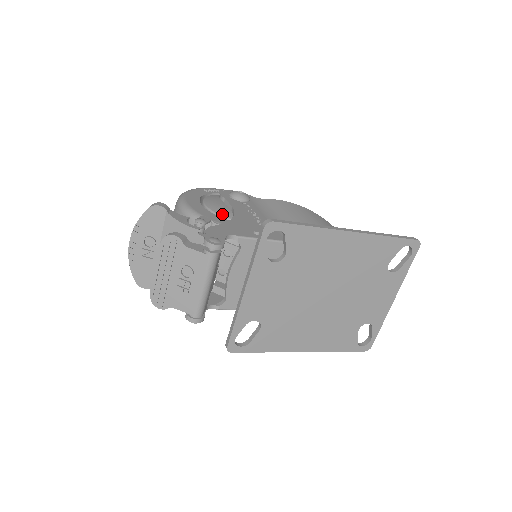
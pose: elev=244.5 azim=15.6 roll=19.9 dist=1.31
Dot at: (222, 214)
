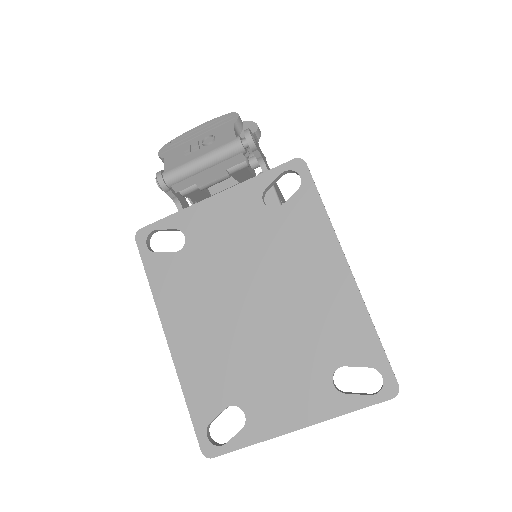
Dot at: occluded
